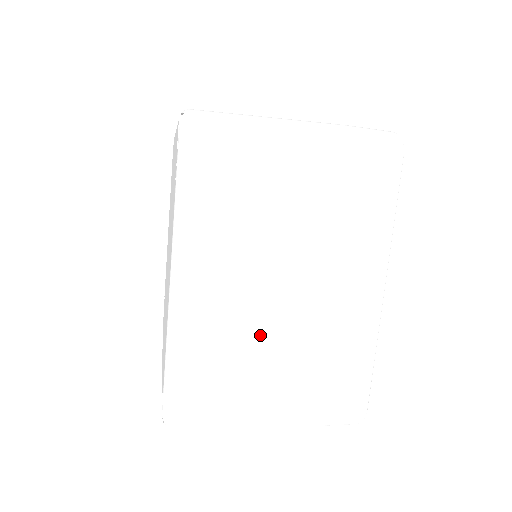
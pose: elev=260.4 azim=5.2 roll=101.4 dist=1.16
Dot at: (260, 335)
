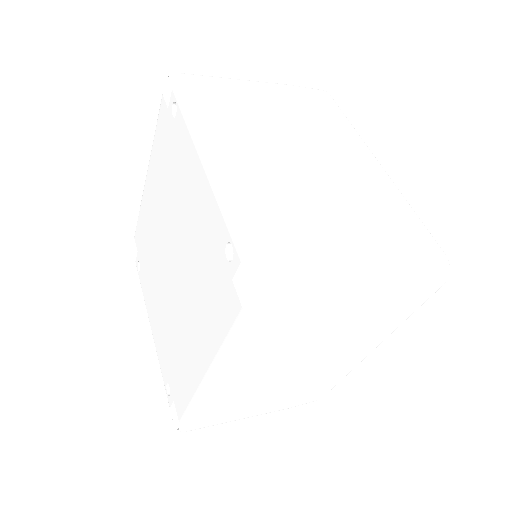
Dot at: (306, 192)
